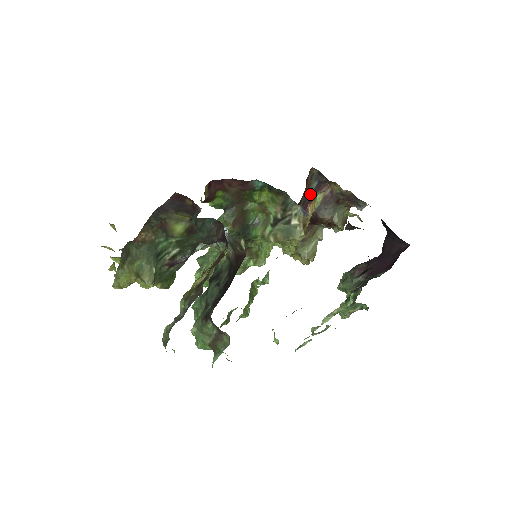
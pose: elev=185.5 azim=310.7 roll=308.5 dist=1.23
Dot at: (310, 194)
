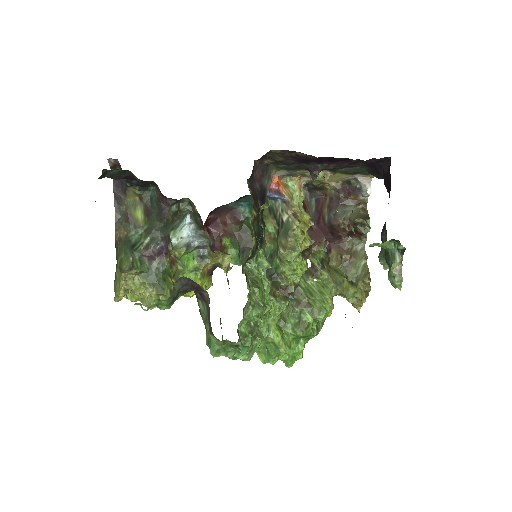
Dot at: (315, 212)
